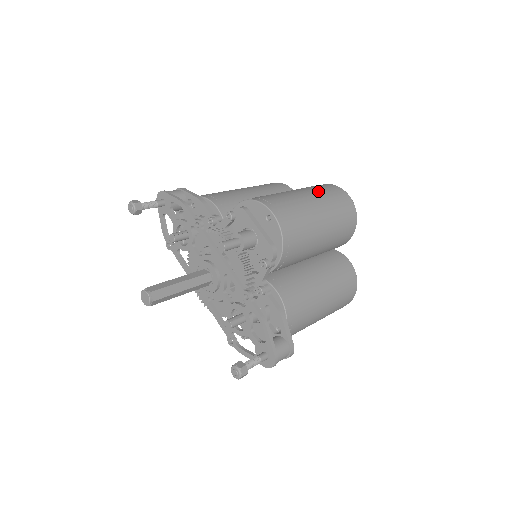
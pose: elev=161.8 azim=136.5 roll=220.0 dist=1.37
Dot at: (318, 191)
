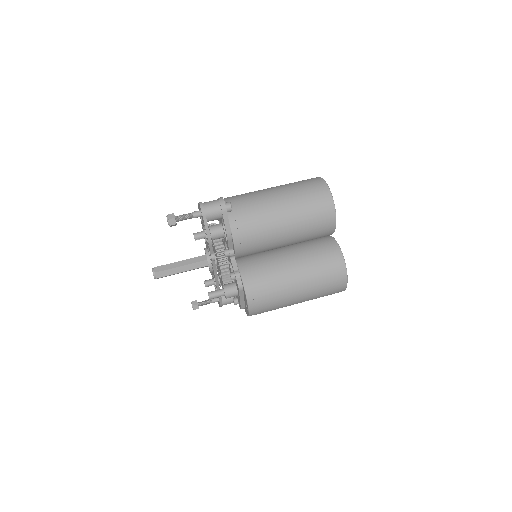
Dot at: (316, 287)
